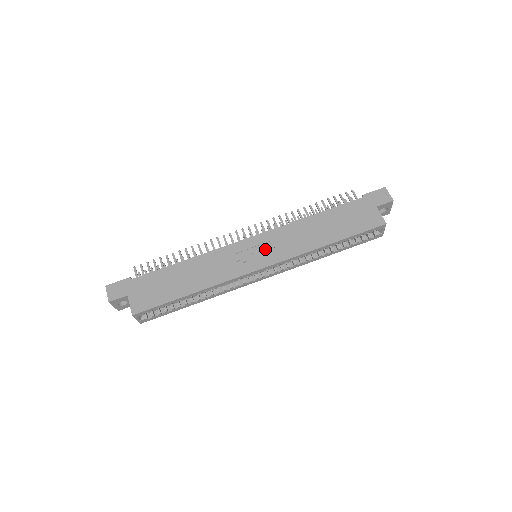
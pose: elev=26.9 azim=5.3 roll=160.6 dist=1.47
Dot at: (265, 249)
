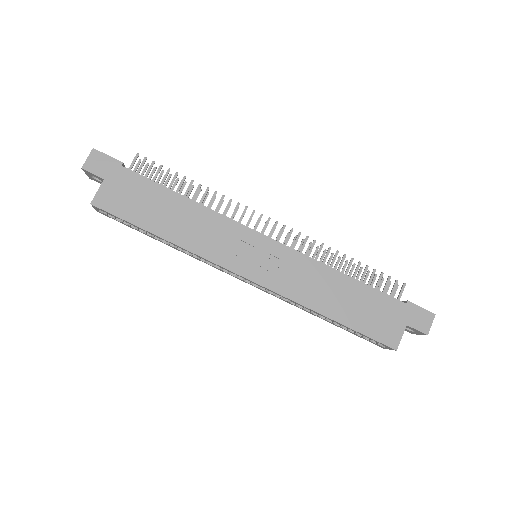
Dot at: (268, 262)
